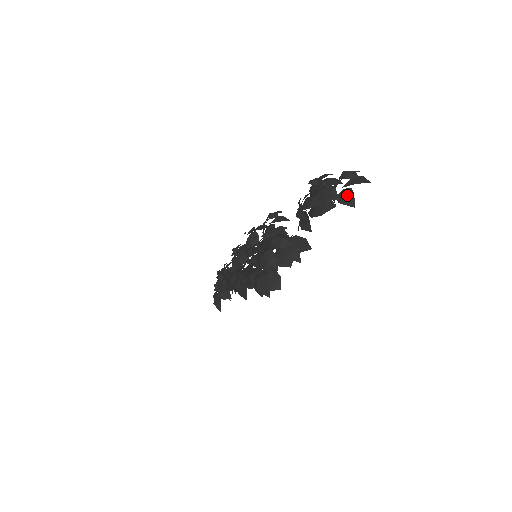
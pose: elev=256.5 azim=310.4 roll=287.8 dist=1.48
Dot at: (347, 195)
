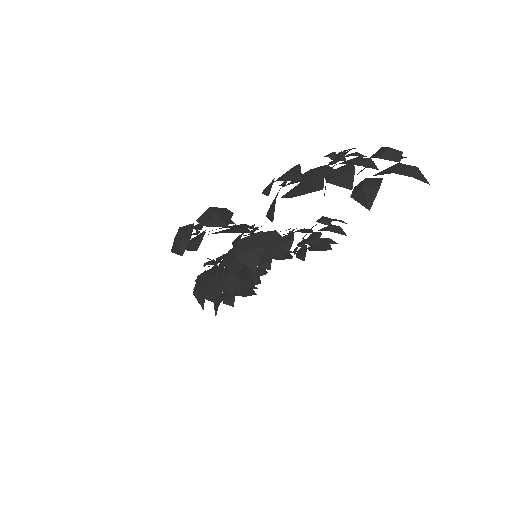
Dot at: (367, 186)
